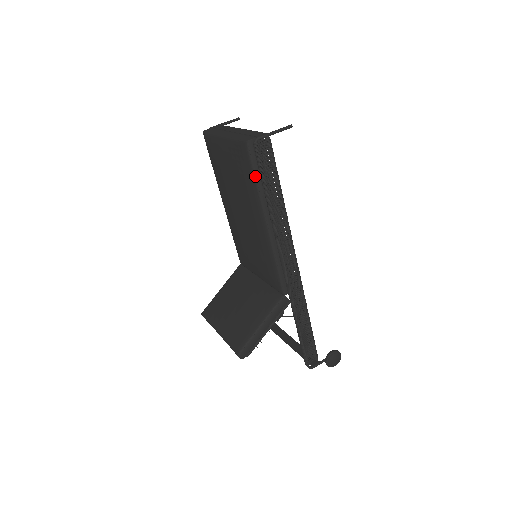
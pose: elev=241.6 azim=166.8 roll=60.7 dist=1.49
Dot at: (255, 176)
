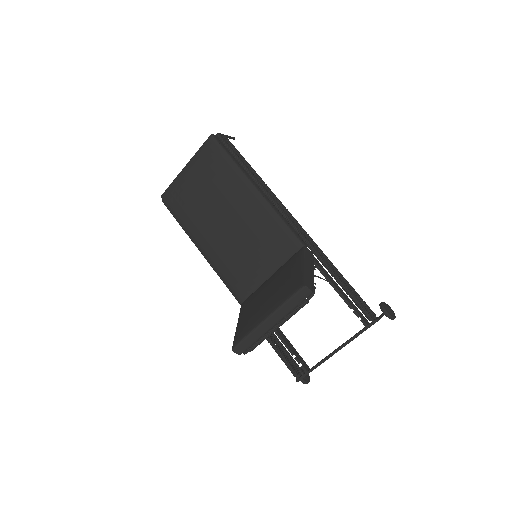
Dot at: (228, 155)
